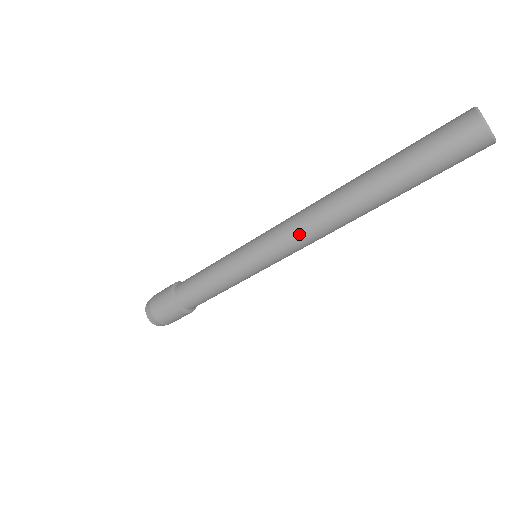
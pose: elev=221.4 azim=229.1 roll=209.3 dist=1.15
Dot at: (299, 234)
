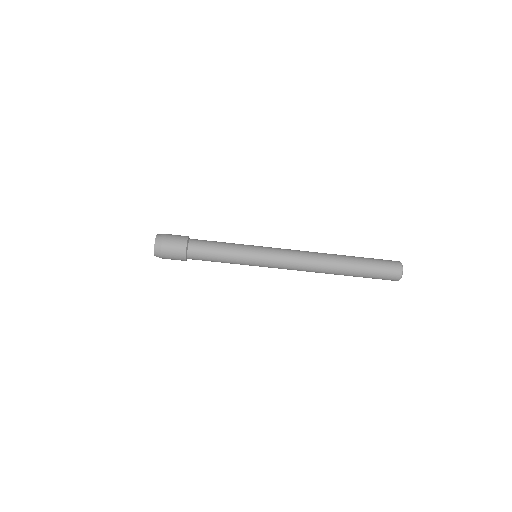
Dot at: (295, 251)
